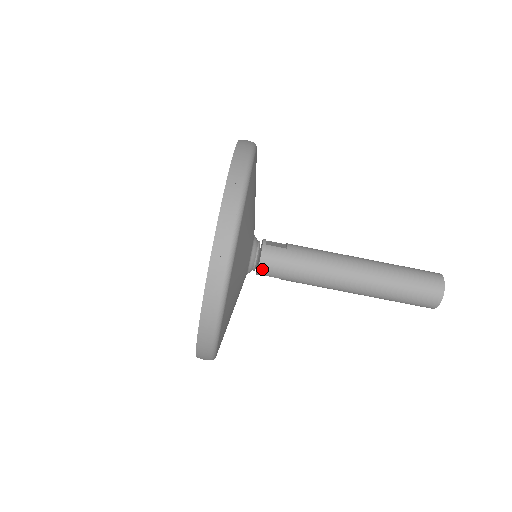
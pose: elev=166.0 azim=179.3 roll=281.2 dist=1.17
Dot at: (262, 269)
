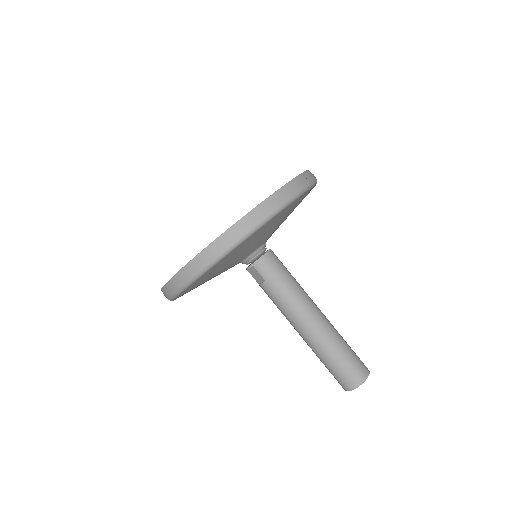
Dot at: (261, 261)
